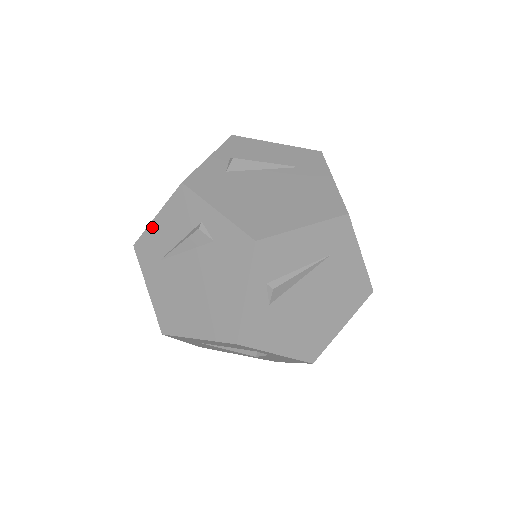
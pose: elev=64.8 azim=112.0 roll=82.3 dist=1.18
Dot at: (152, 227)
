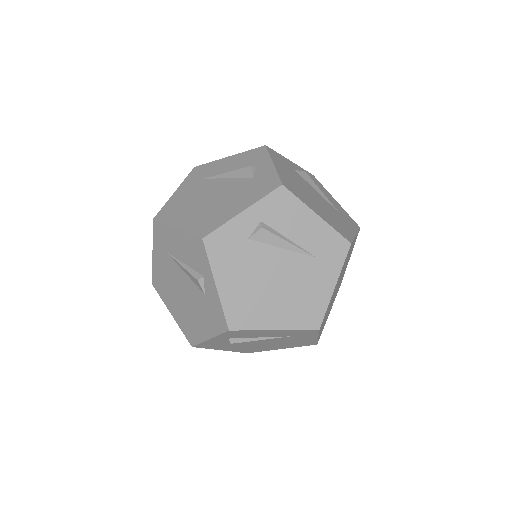
Dot at: occluded
